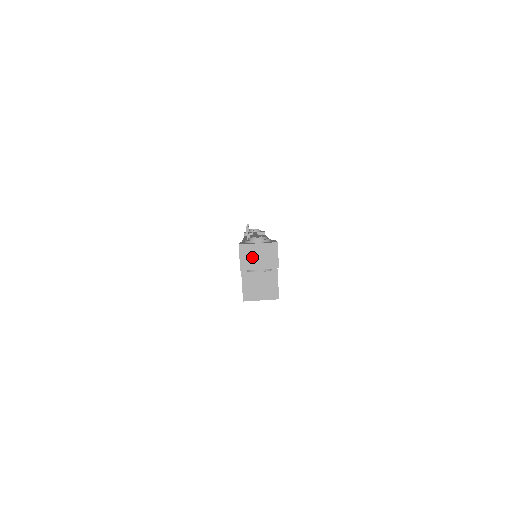
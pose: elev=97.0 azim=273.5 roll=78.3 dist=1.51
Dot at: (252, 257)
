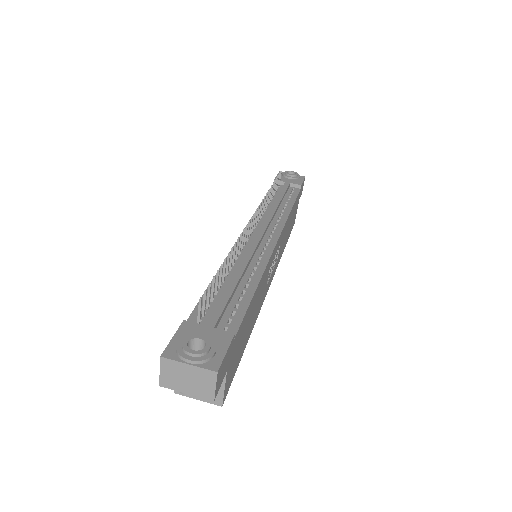
Dot at: (178, 377)
